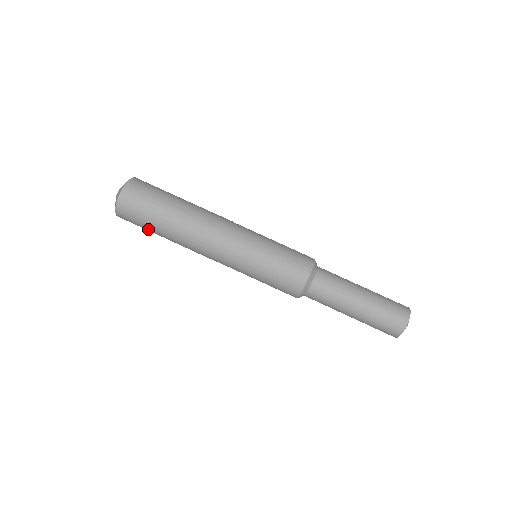
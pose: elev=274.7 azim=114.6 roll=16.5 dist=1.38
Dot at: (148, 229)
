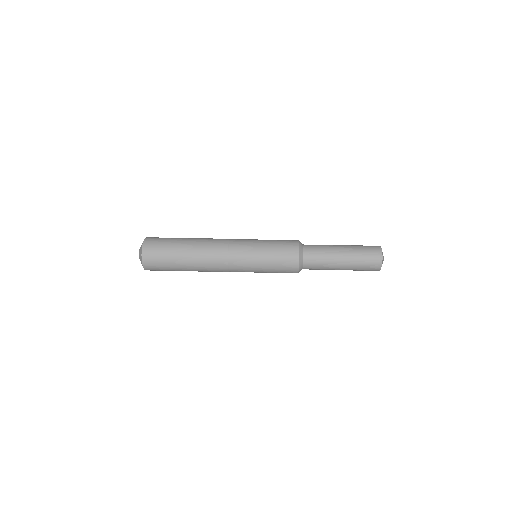
Dot at: (170, 262)
